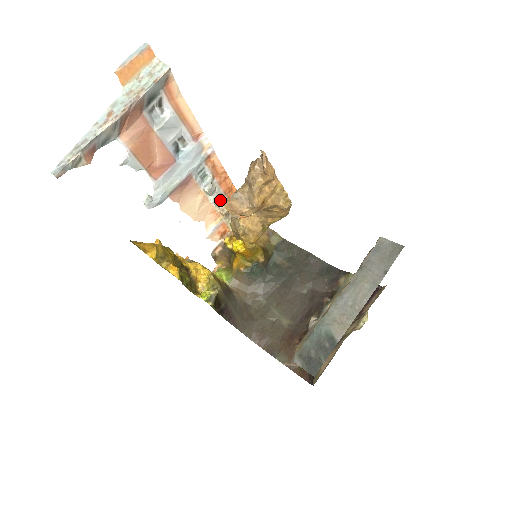
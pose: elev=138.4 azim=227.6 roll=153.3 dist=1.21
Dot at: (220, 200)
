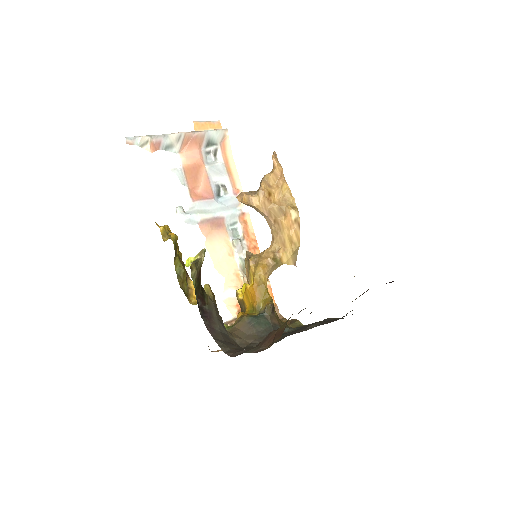
Dot at: occluded
